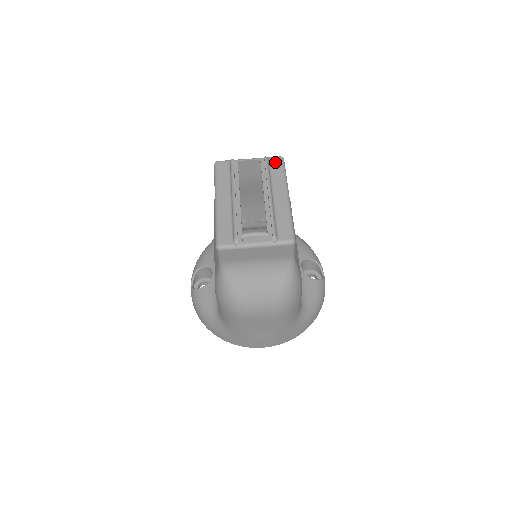
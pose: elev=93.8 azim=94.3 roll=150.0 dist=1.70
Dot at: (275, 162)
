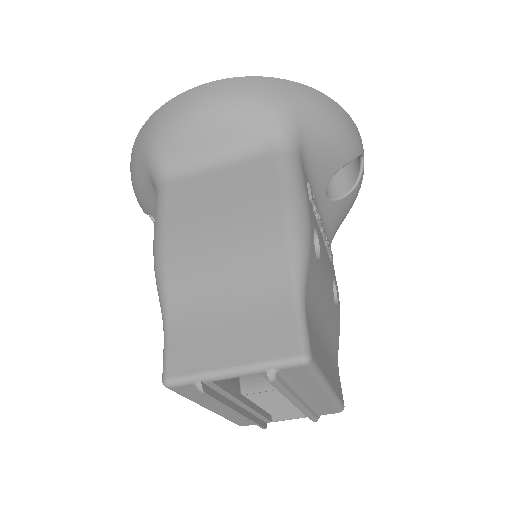
Dot at: (294, 373)
